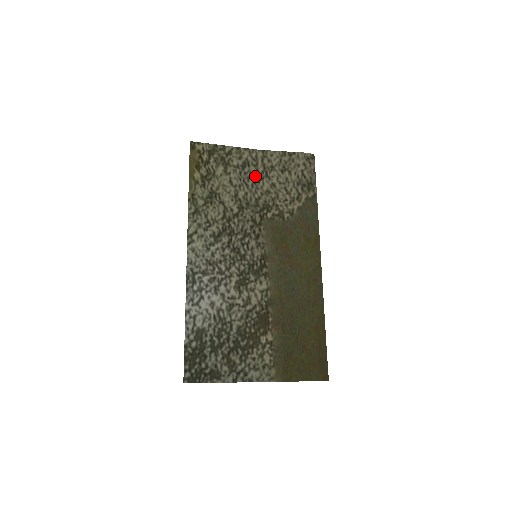
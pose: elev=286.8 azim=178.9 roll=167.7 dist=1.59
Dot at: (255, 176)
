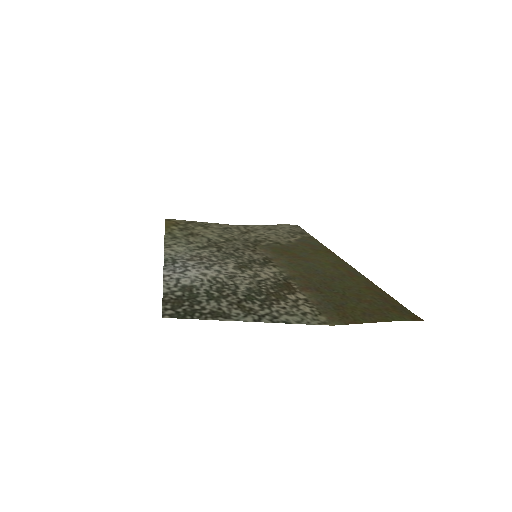
Dot at: (239, 232)
